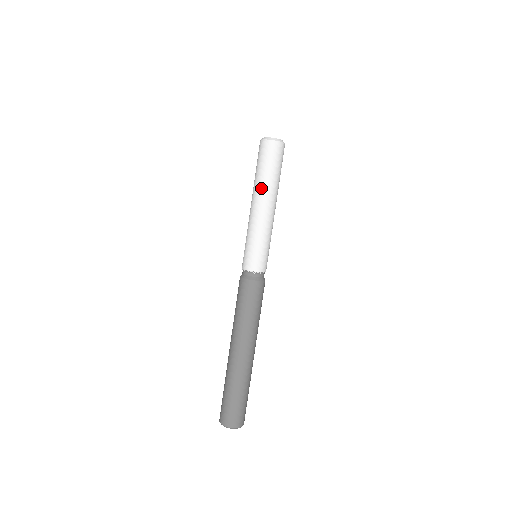
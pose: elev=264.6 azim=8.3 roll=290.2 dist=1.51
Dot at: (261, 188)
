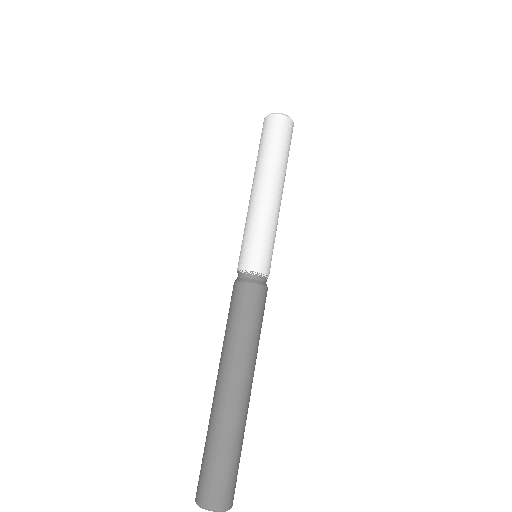
Dot at: (274, 169)
